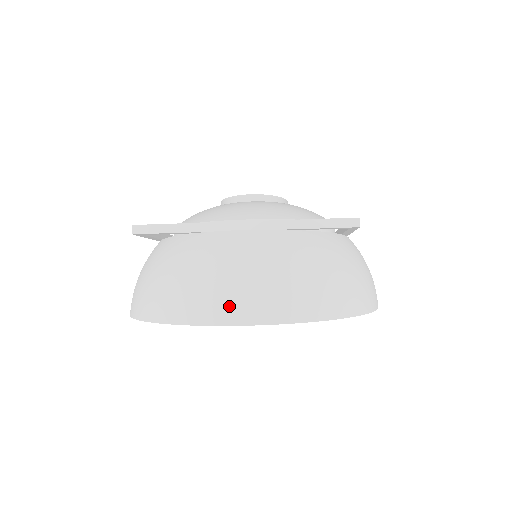
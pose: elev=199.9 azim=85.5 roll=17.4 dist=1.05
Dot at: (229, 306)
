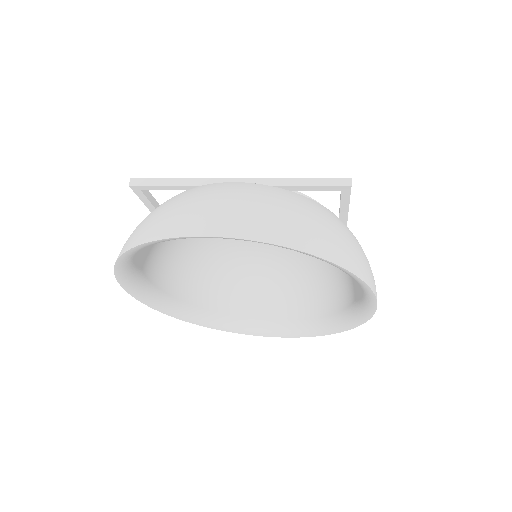
Dot at: (203, 222)
